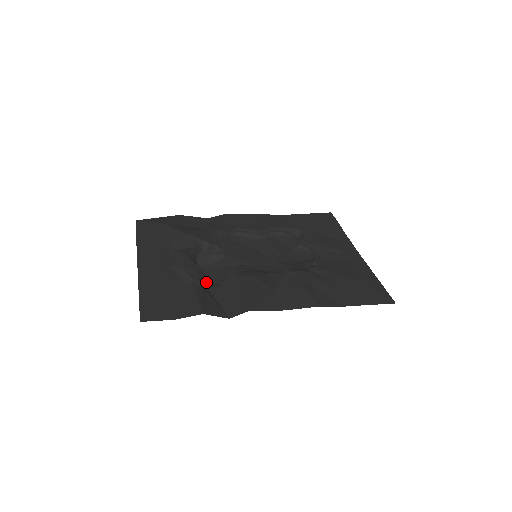
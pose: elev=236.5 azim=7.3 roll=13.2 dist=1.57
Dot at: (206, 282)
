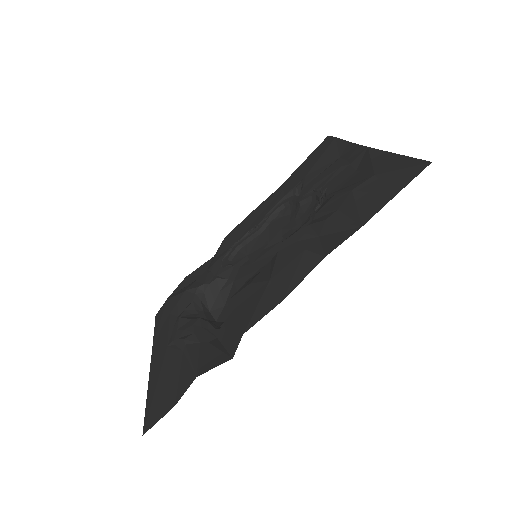
Dot at: (210, 330)
